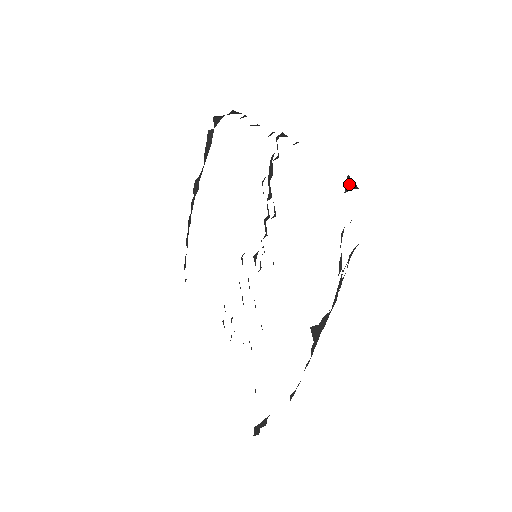
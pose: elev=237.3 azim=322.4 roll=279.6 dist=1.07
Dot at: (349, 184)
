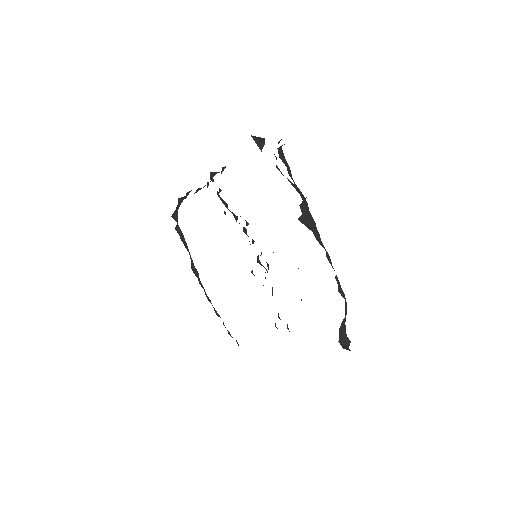
Dot at: (258, 143)
